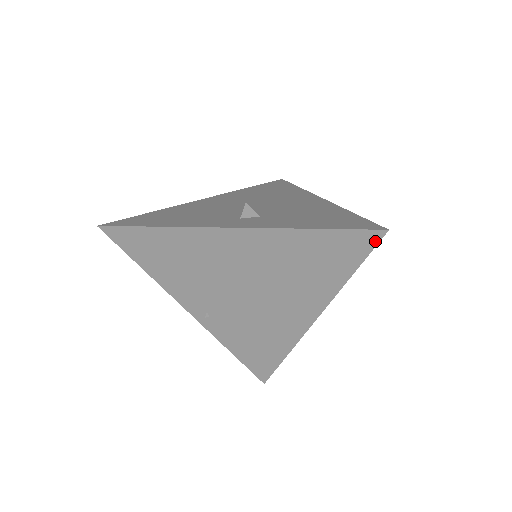
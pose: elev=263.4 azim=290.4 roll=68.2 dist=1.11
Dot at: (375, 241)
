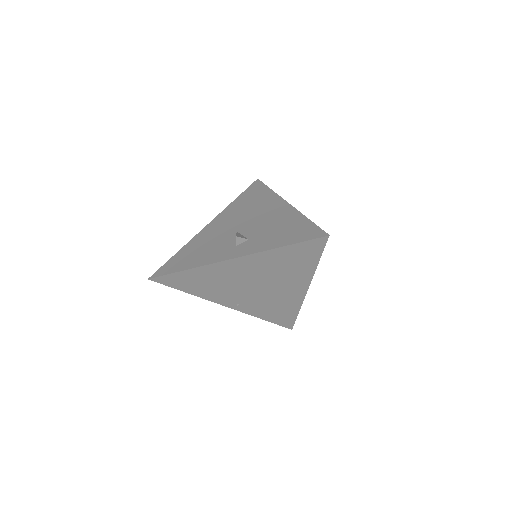
Dot at: (324, 243)
